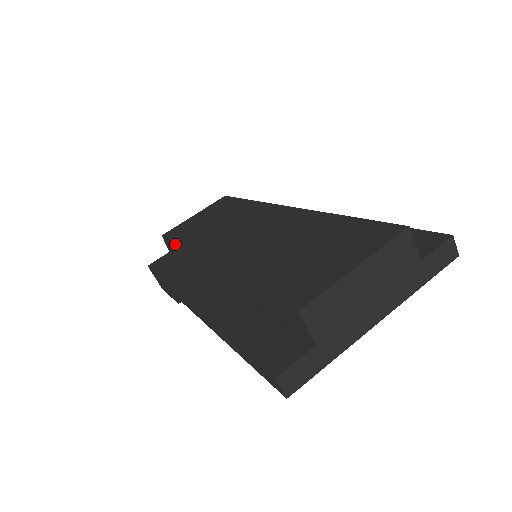
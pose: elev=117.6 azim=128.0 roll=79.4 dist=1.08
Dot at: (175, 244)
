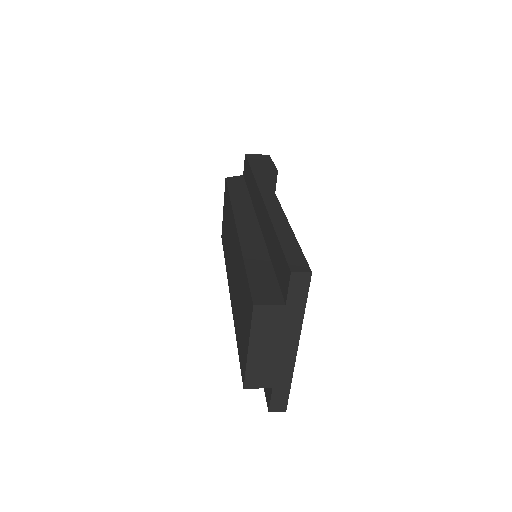
Dot at: occluded
